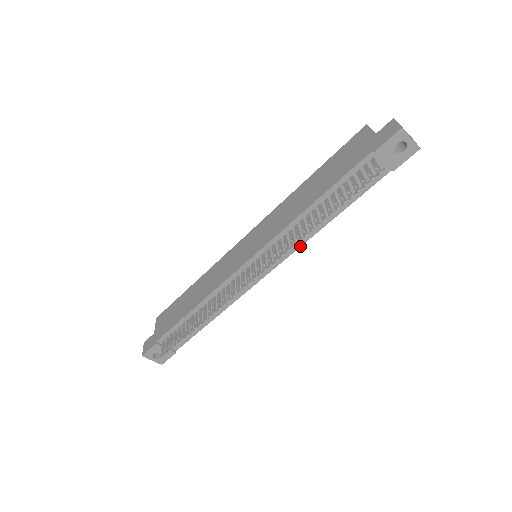
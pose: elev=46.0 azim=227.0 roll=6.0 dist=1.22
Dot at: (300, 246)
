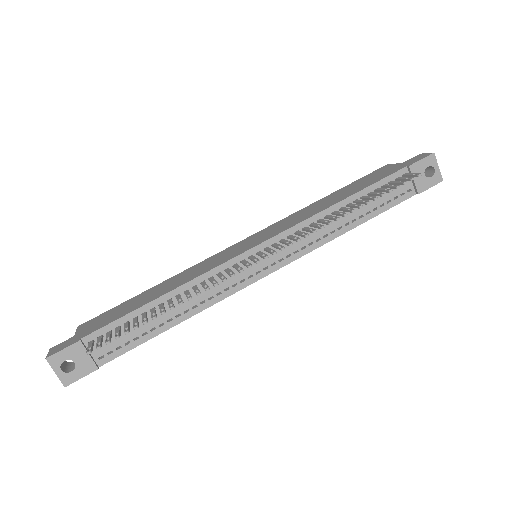
Dot at: (314, 249)
